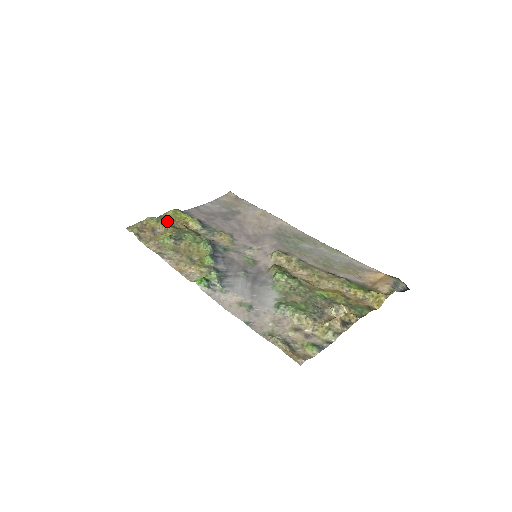
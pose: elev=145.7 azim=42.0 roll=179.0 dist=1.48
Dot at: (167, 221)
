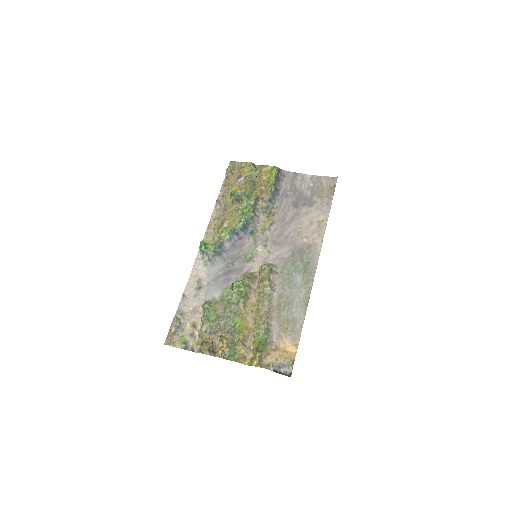
Dot at: (257, 175)
